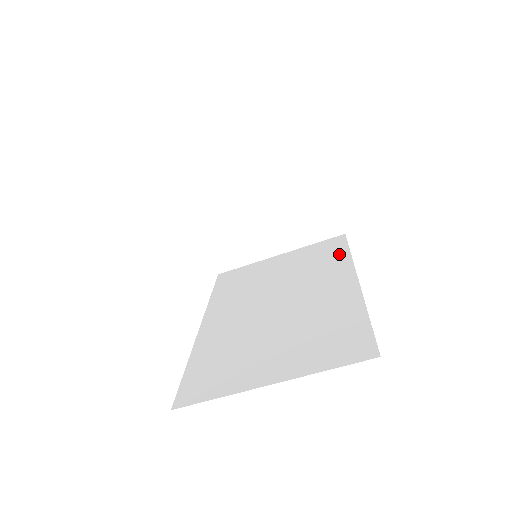
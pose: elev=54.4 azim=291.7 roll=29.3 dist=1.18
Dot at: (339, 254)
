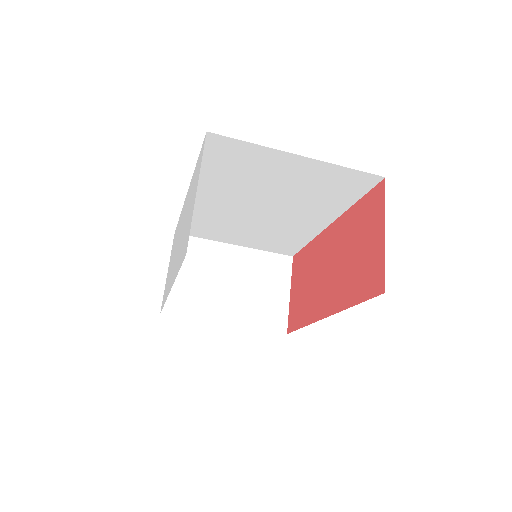
Dot at: occluded
